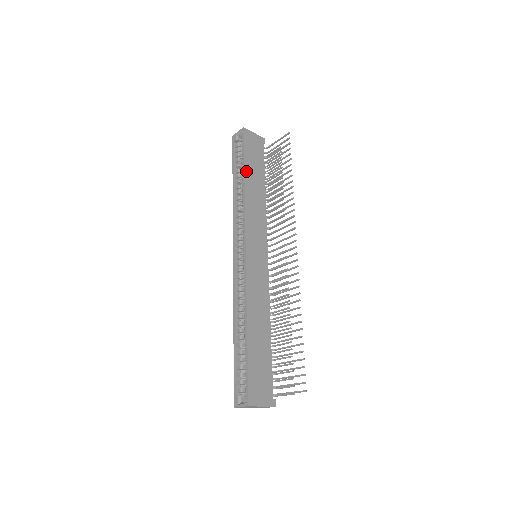
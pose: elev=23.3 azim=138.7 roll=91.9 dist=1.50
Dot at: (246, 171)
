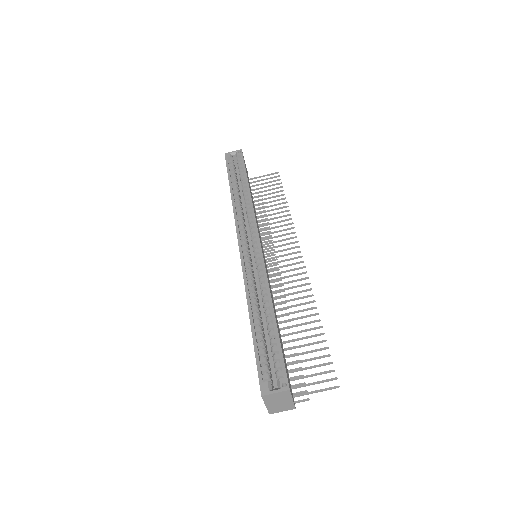
Dot at: occluded
